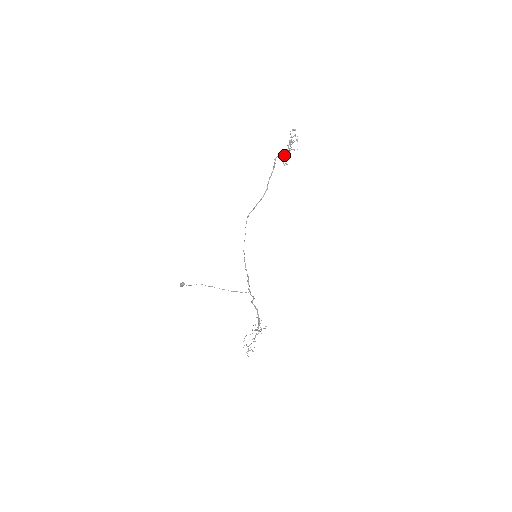
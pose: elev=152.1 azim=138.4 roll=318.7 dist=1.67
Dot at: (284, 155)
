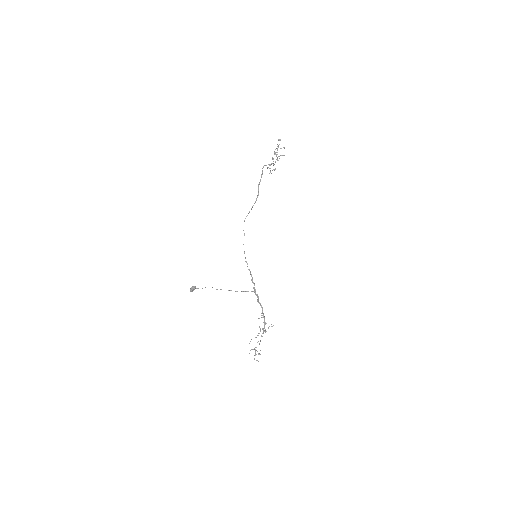
Dot at: occluded
